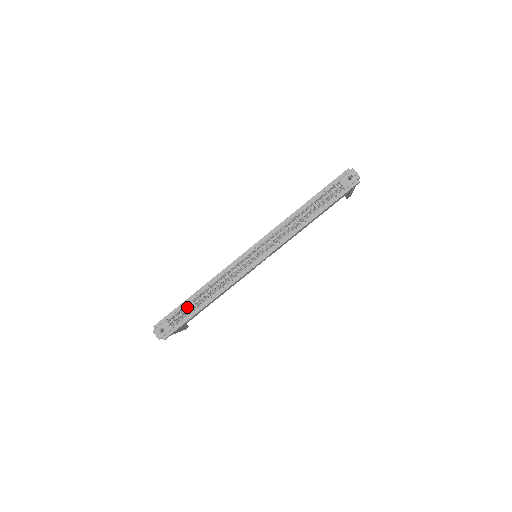
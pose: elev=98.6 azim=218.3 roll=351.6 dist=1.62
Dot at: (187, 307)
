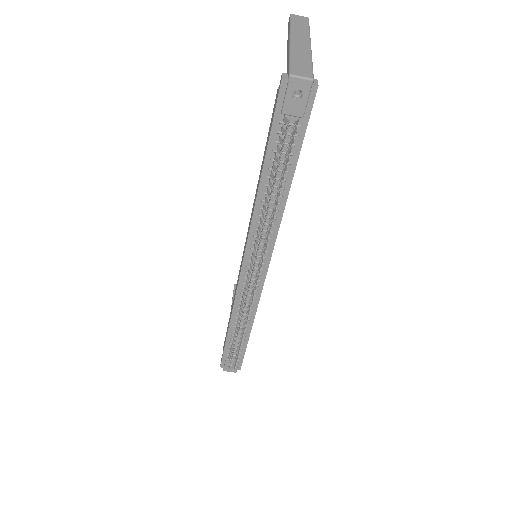
Dot at: (234, 347)
